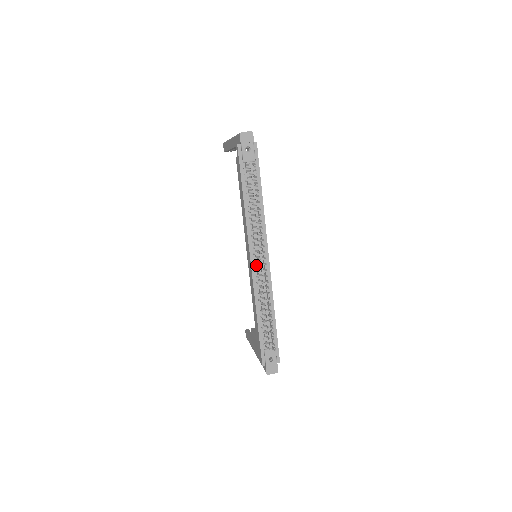
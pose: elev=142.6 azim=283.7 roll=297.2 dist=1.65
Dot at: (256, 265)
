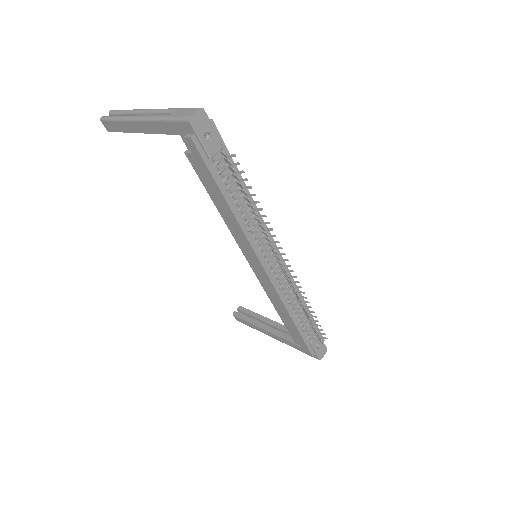
Dot at: (272, 271)
